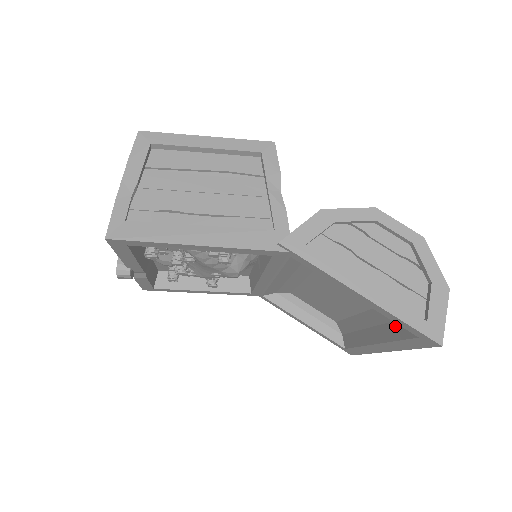
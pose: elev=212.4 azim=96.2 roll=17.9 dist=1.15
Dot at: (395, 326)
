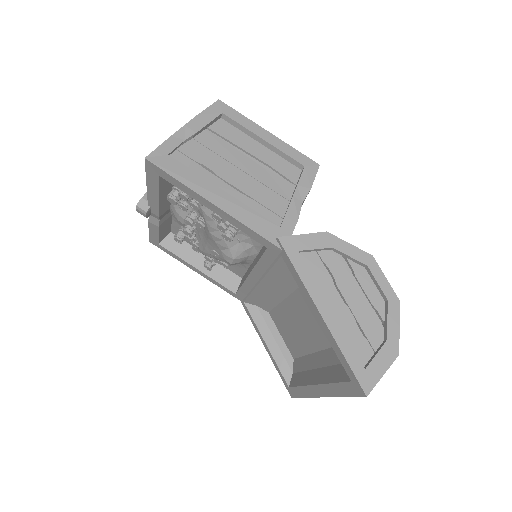
Dot at: (338, 369)
